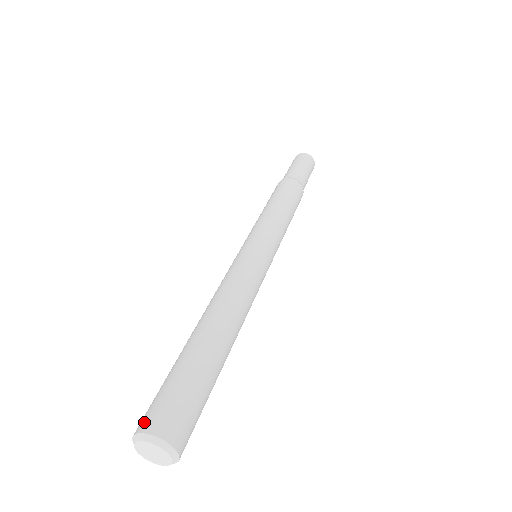
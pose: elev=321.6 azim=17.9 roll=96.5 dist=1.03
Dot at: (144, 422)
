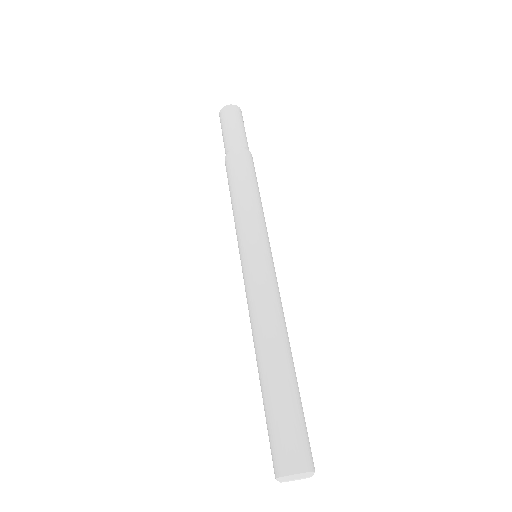
Dot at: (282, 466)
